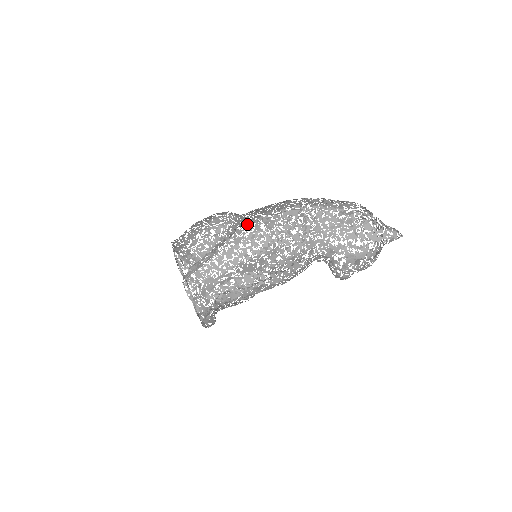
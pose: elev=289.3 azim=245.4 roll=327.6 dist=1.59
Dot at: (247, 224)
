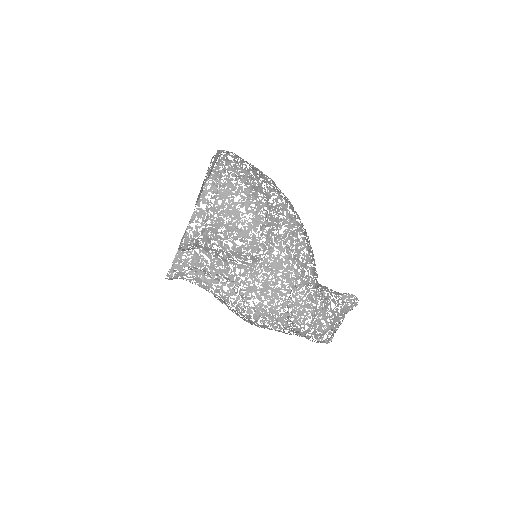
Dot at: occluded
